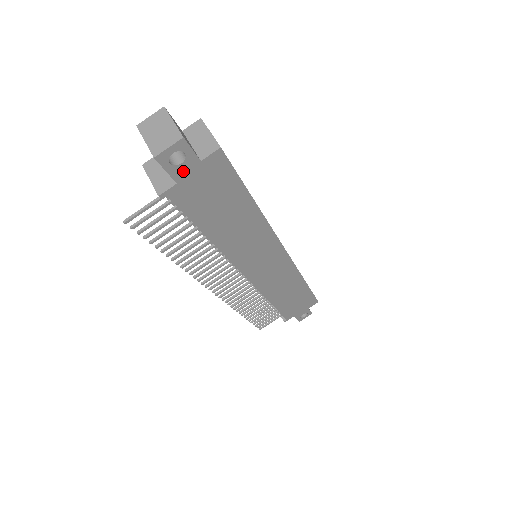
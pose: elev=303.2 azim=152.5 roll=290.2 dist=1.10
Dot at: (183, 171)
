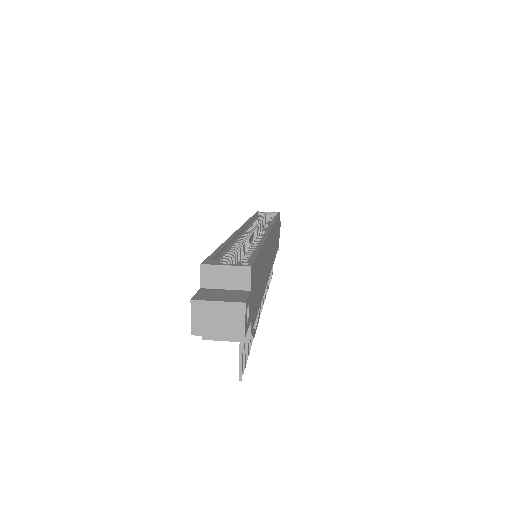
Dot at: (250, 312)
